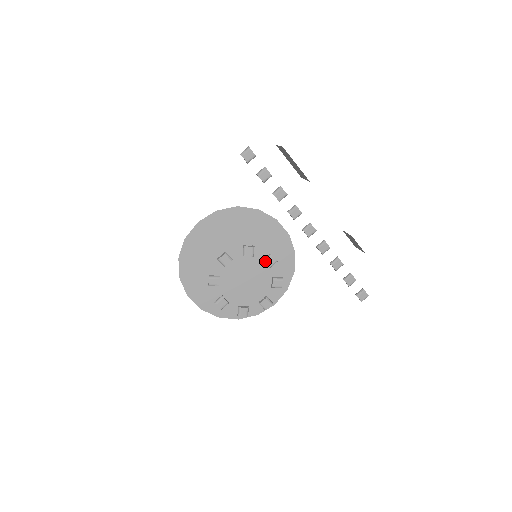
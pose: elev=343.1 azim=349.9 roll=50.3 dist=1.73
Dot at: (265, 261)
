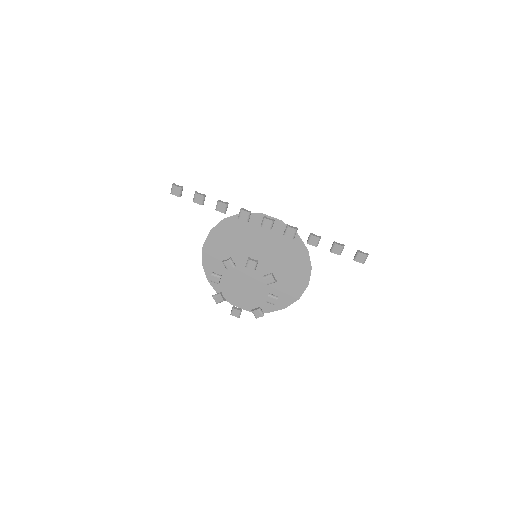
Dot at: (247, 266)
